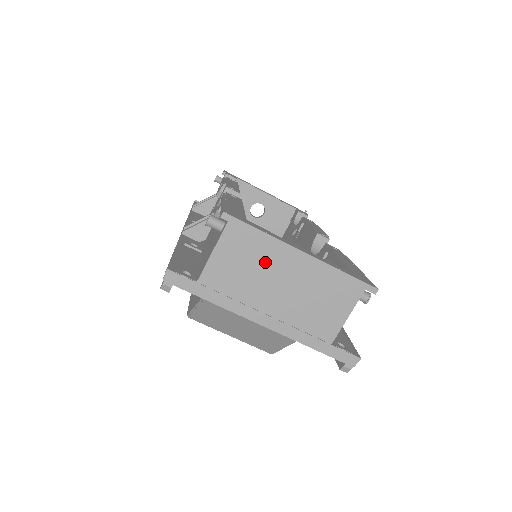
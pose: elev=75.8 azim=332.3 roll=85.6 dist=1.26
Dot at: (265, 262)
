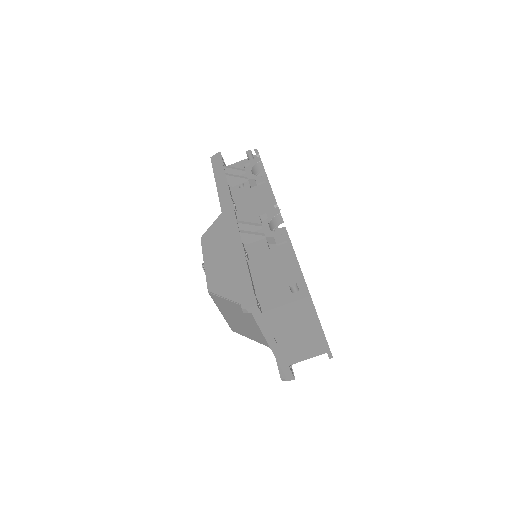
Dot at: (301, 322)
